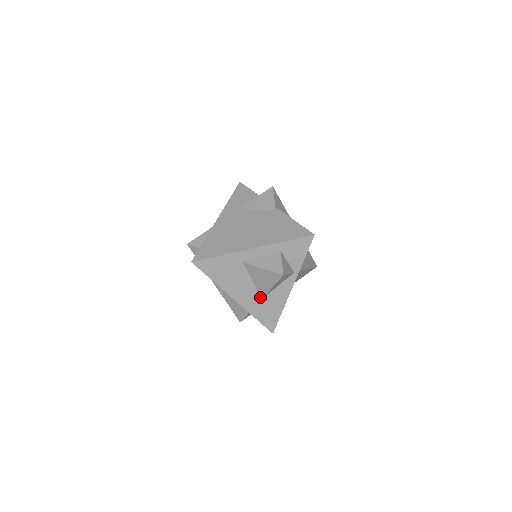
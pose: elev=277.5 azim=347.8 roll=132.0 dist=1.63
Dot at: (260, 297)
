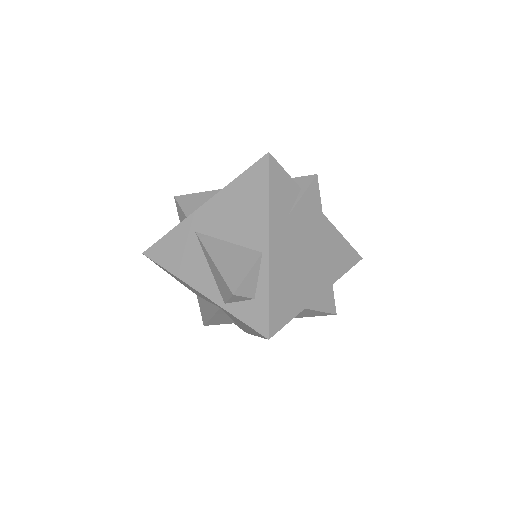
Dot at: occluded
